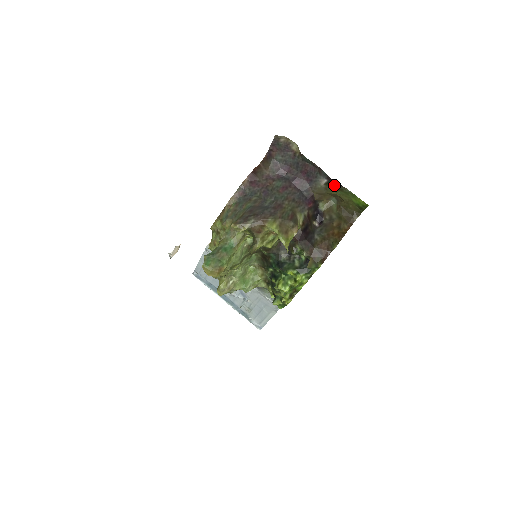
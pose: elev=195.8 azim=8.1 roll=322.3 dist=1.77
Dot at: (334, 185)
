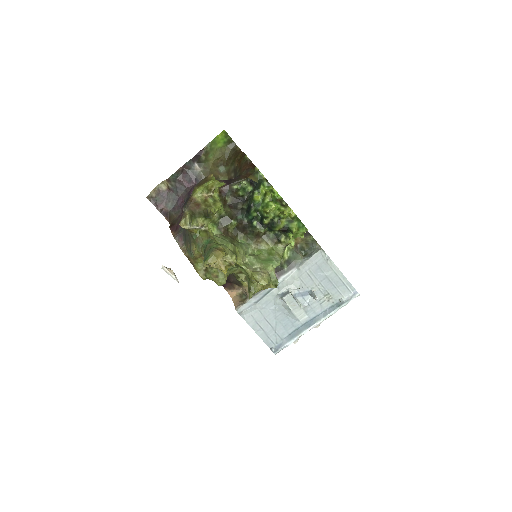
Dot at: (201, 157)
